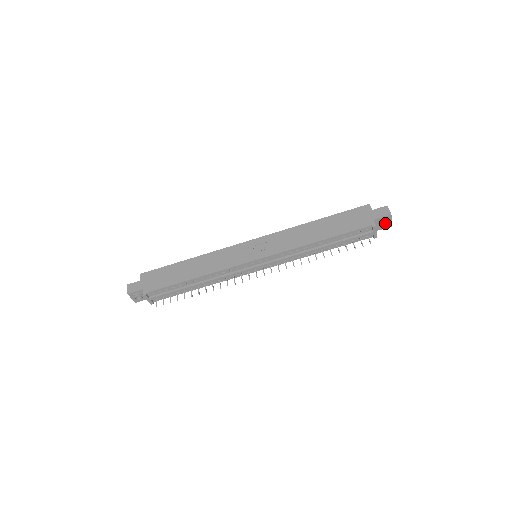
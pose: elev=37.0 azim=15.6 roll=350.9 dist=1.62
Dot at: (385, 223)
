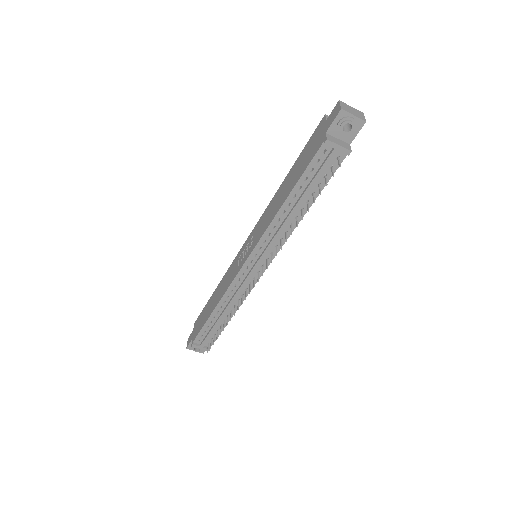
Dot at: (350, 125)
